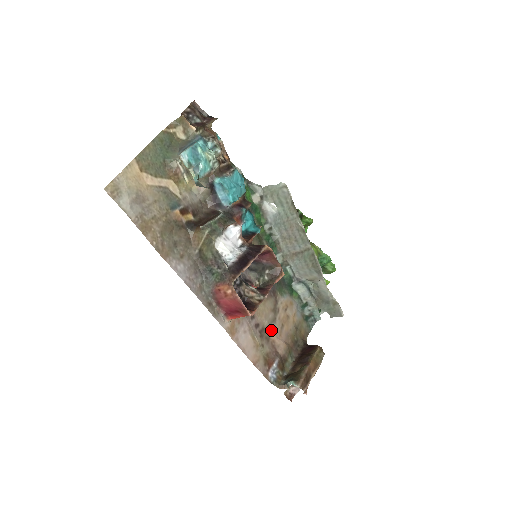
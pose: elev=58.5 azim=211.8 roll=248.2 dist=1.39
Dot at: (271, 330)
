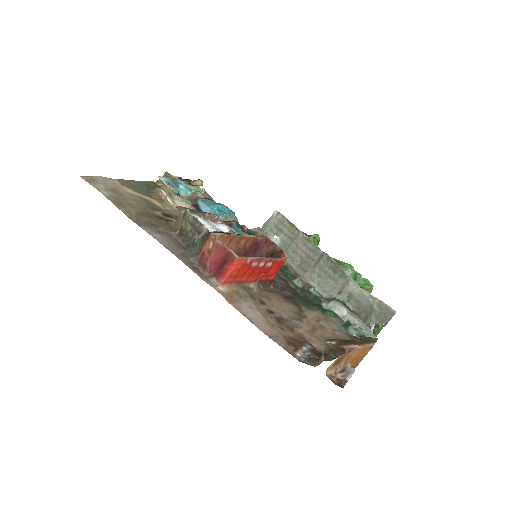
Dot at: (295, 324)
